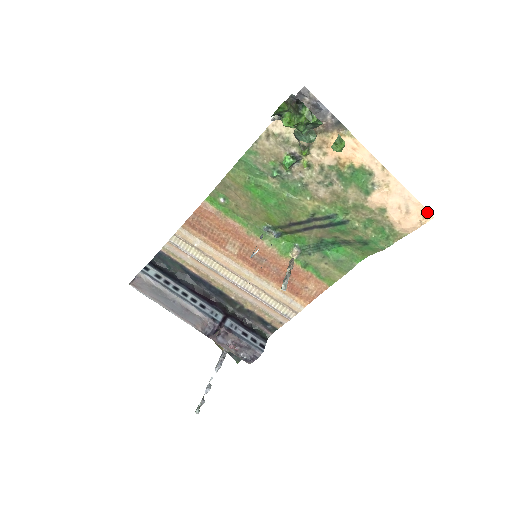
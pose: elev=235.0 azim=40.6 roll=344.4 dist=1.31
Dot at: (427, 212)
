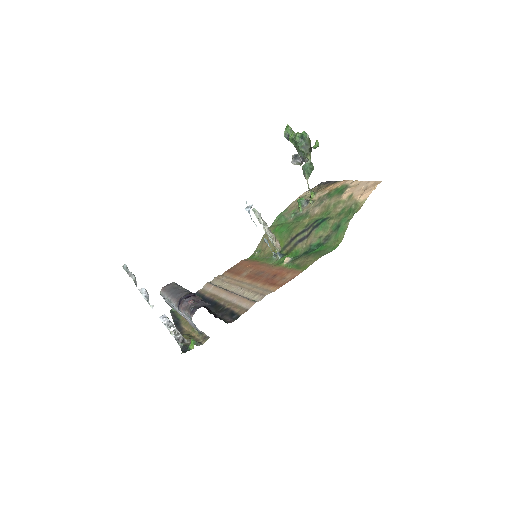
Dot at: (379, 181)
